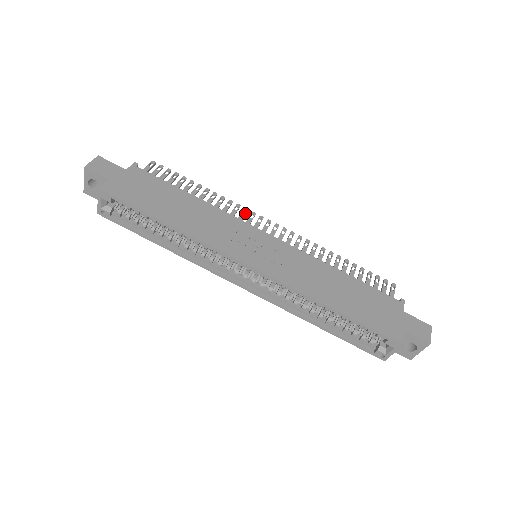
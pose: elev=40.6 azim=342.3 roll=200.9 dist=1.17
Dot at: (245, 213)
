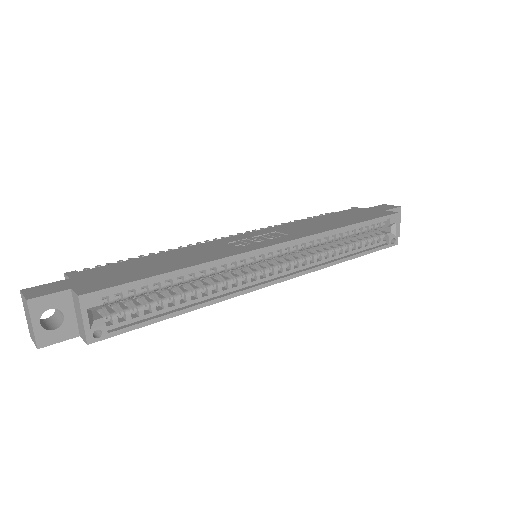
Dot at: occluded
